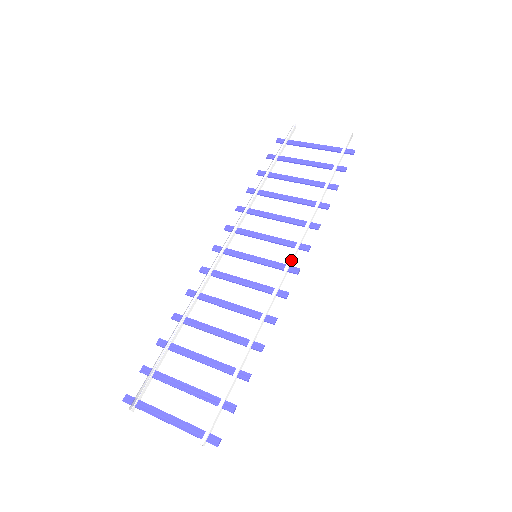
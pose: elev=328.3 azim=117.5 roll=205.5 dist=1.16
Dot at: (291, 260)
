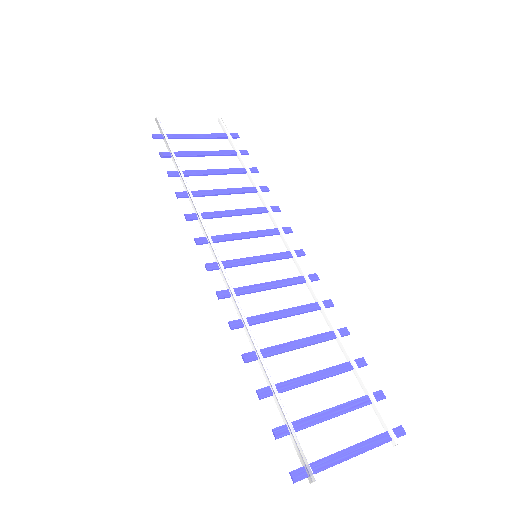
Dot at: occluded
